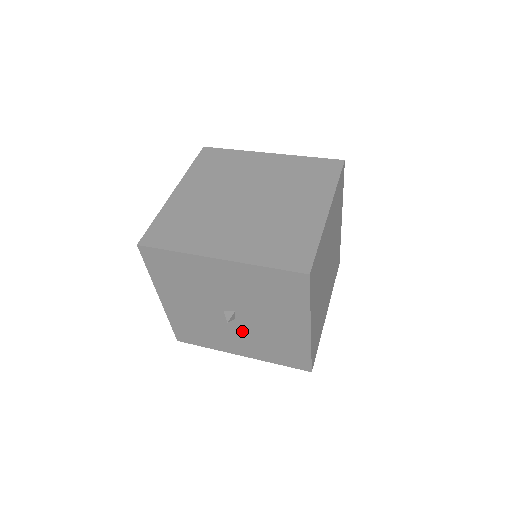
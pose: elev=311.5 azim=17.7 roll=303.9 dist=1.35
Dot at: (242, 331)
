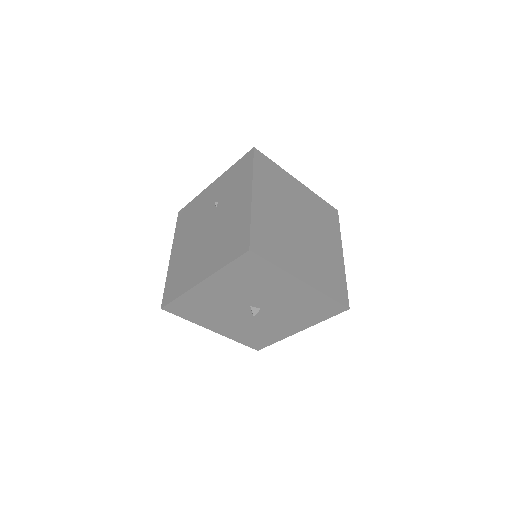
Dot at: (243, 319)
